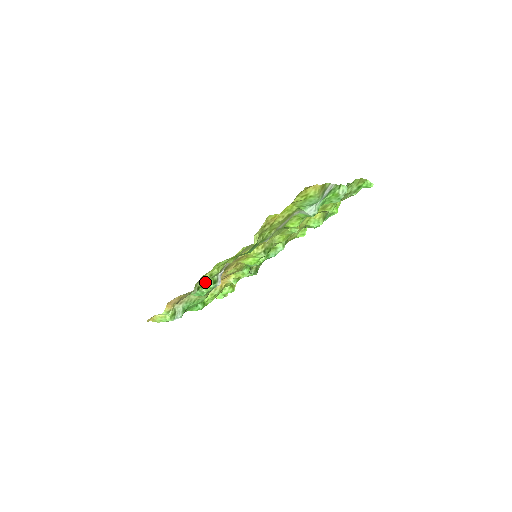
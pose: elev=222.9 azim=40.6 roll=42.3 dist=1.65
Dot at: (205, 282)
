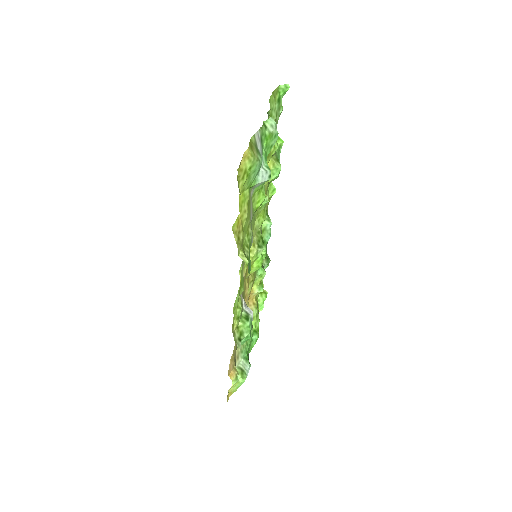
Dot at: (239, 328)
